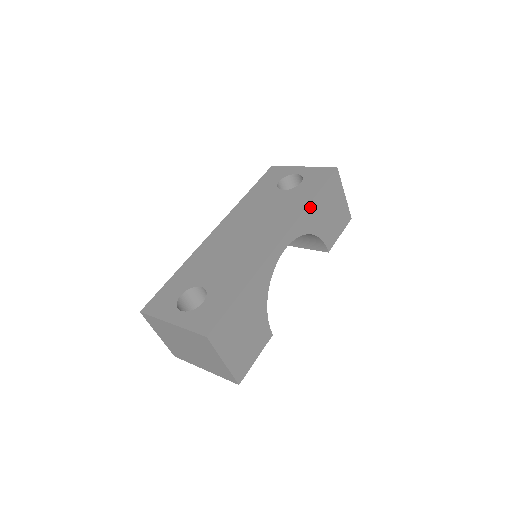
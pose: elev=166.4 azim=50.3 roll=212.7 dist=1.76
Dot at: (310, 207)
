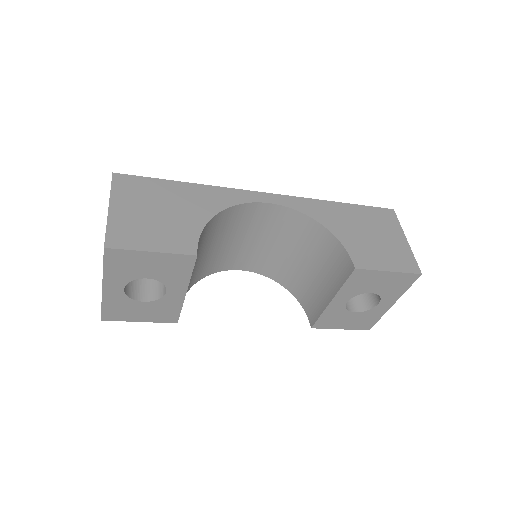
Dot at: (330, 204)
